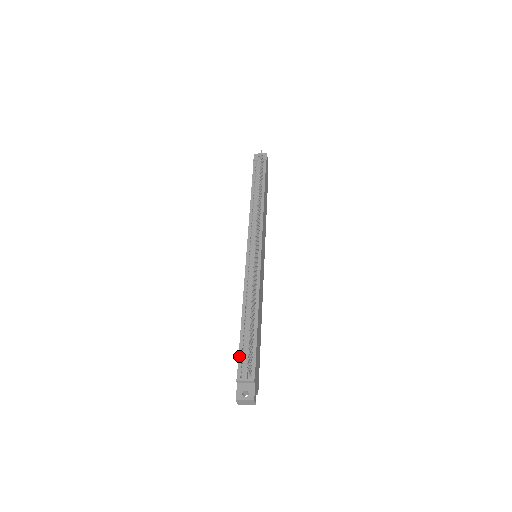
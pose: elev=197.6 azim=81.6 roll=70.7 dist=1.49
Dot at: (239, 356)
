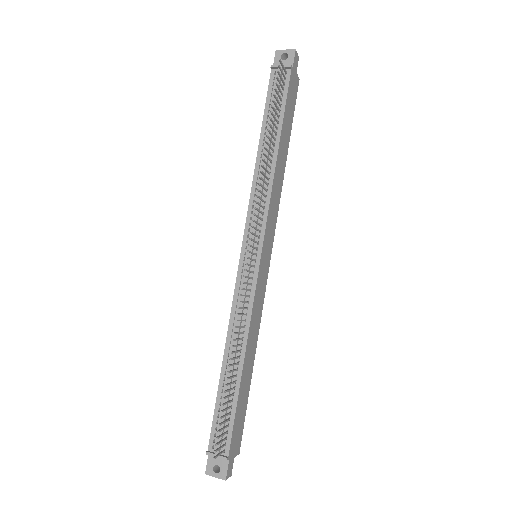
Dot at: (213, 419)
